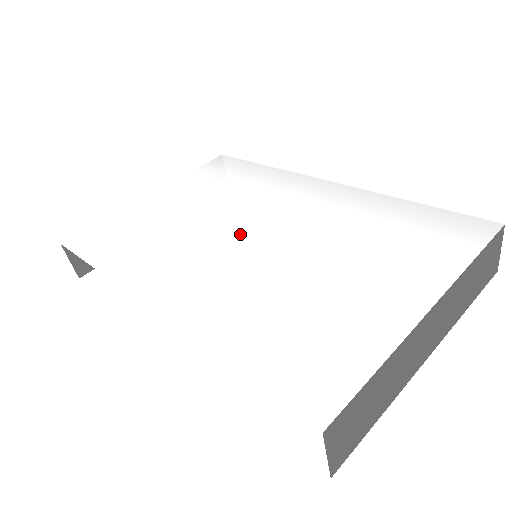
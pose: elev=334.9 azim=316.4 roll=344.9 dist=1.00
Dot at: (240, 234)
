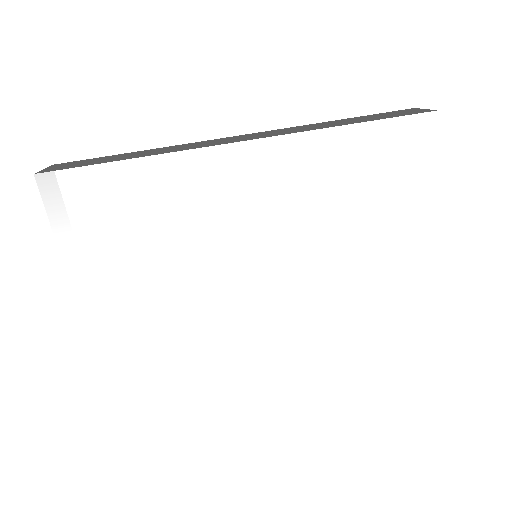
Dot at: (248, 271)
